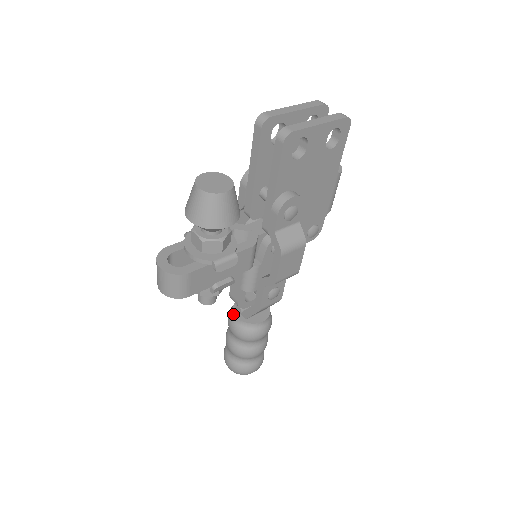
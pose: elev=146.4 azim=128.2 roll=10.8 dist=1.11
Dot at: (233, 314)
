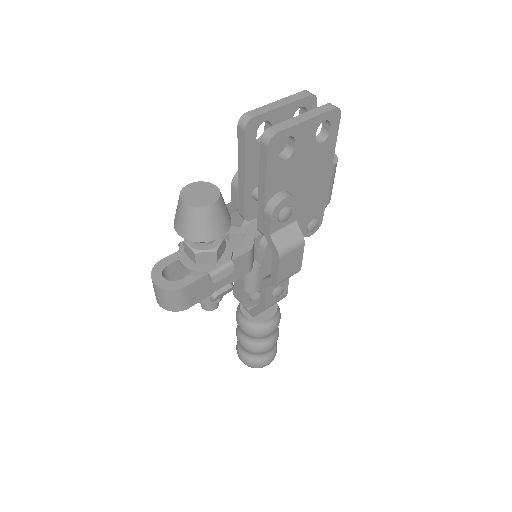
Dot at: (240, 312)
